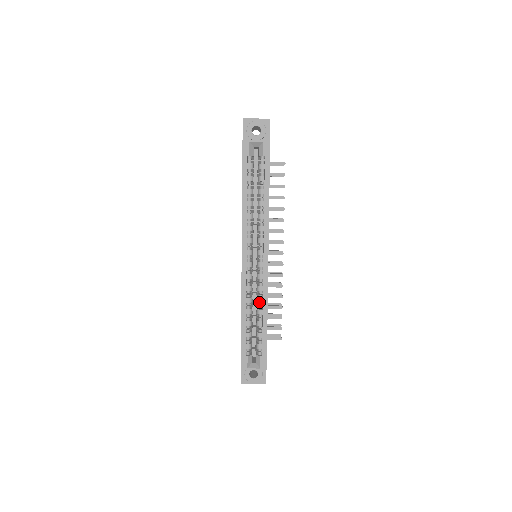
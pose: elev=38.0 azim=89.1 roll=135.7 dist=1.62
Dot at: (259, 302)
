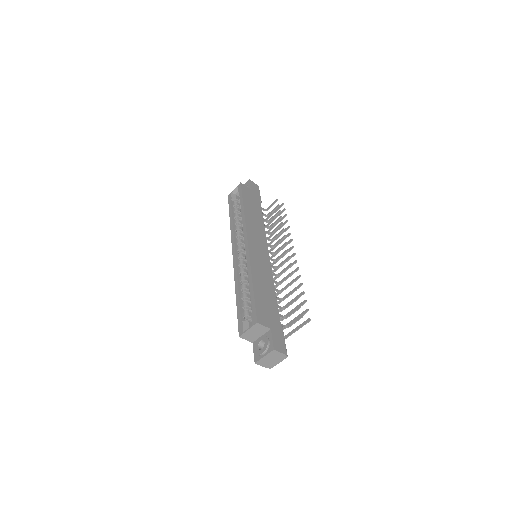
Dot at: (247, 274)
